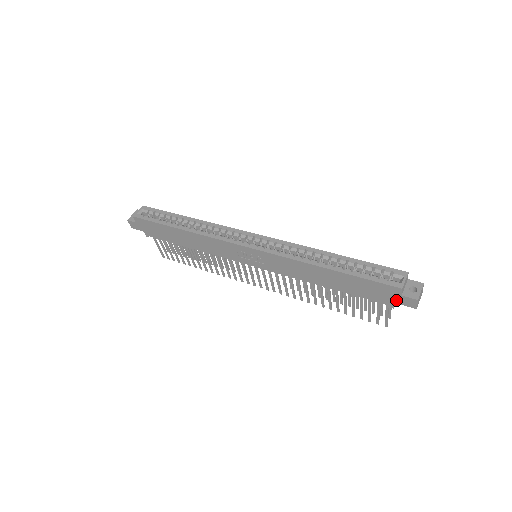
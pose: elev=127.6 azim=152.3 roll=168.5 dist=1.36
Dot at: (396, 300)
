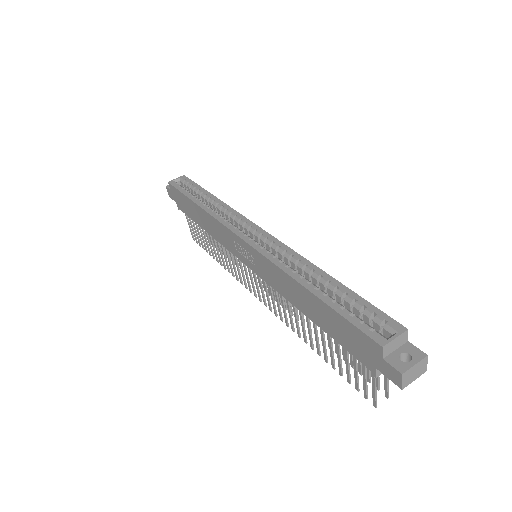
Dot at: (377, 364)
